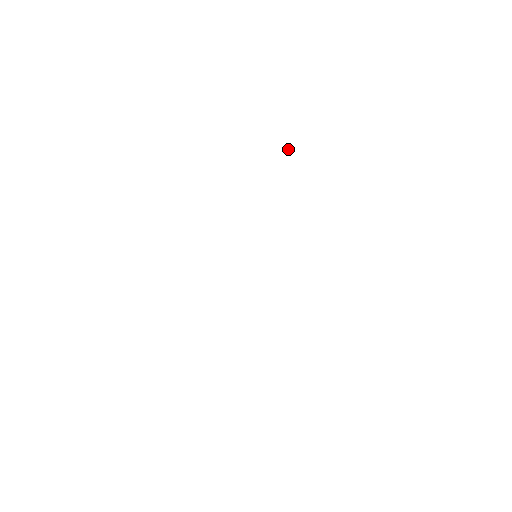
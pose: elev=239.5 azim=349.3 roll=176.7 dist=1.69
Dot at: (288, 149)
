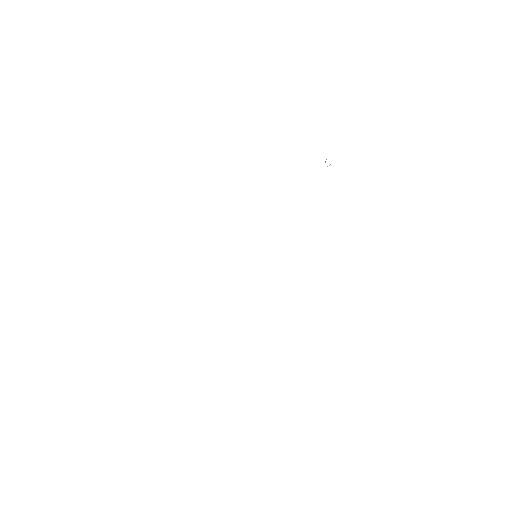
Dot at: (329, 165)
